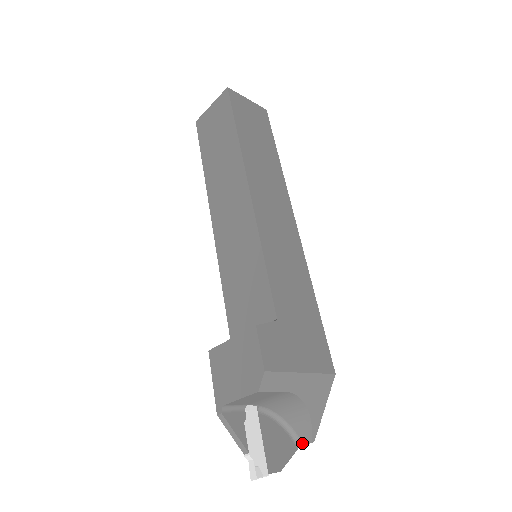
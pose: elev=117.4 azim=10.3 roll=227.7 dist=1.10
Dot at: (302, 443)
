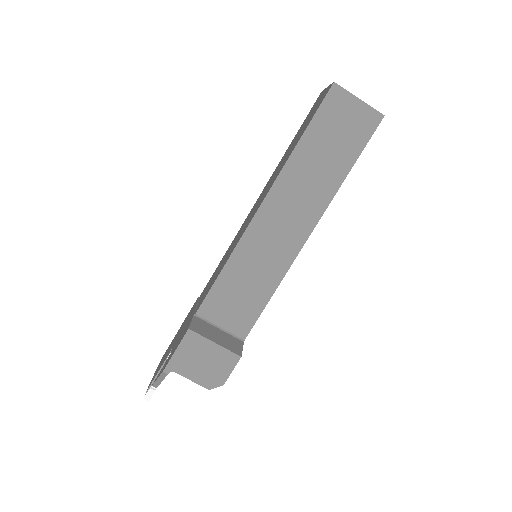
Dot at: occluded
